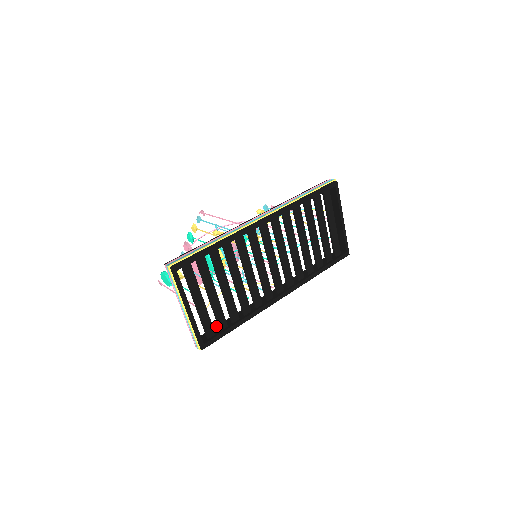
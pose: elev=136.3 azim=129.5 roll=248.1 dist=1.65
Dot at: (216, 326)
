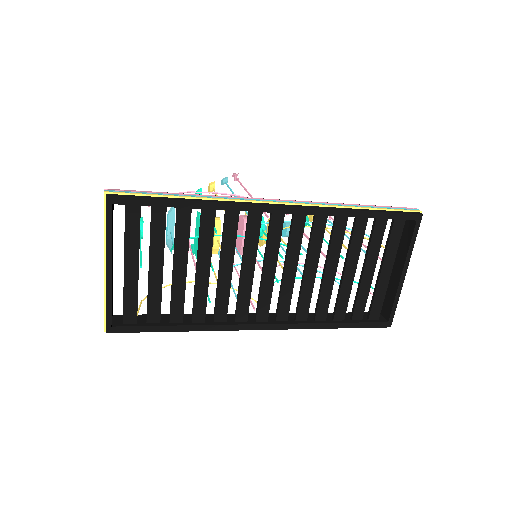
Dot at: occluded
